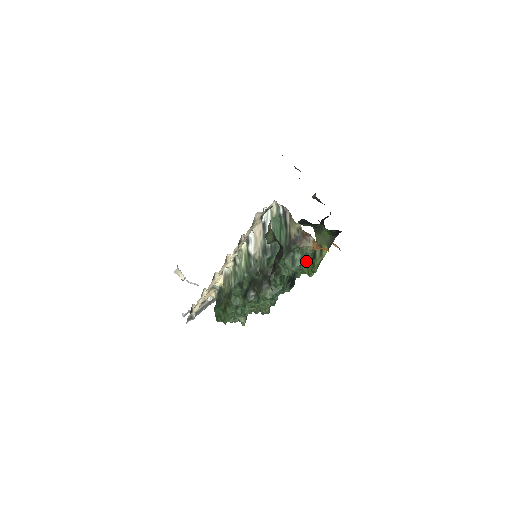
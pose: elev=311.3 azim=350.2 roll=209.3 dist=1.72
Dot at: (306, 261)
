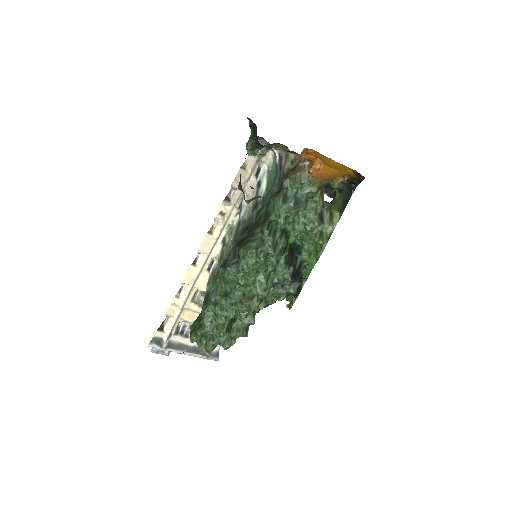
Dot at: (309, 221)
